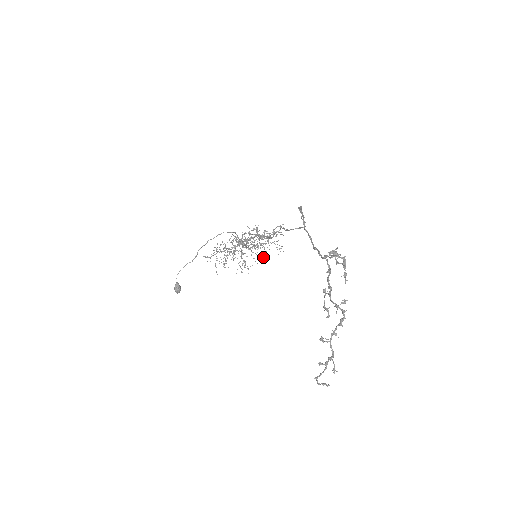
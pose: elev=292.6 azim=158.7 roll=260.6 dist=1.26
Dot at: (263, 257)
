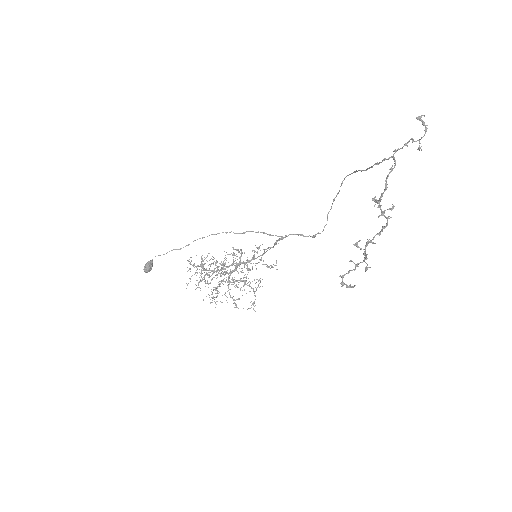
Dot at: (234, 303)
